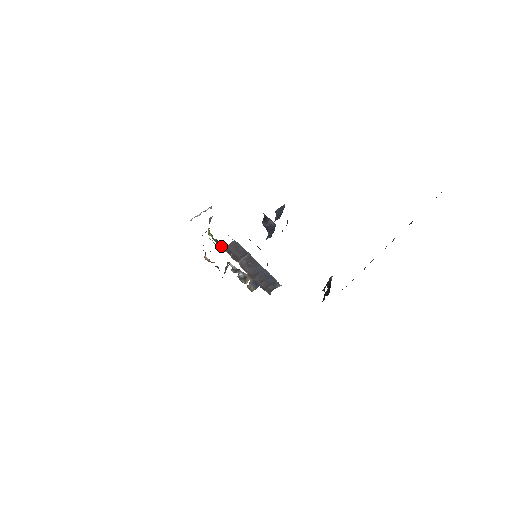
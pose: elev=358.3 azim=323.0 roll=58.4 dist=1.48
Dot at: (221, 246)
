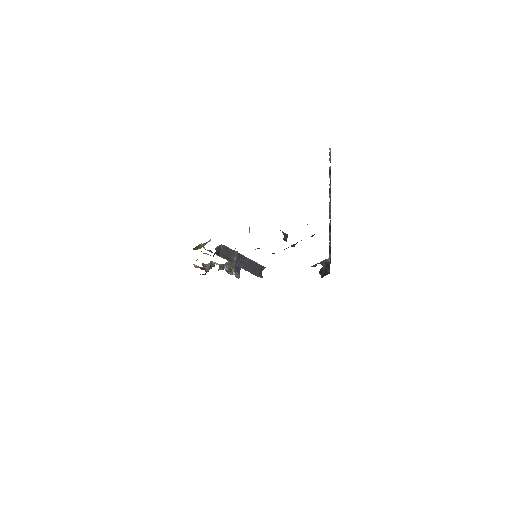
Dot at: (216, 254)
